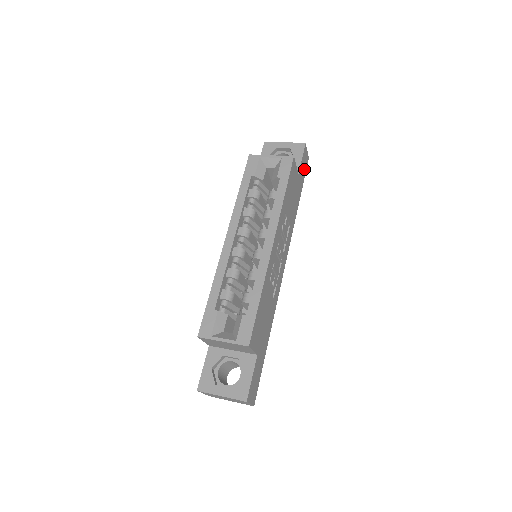
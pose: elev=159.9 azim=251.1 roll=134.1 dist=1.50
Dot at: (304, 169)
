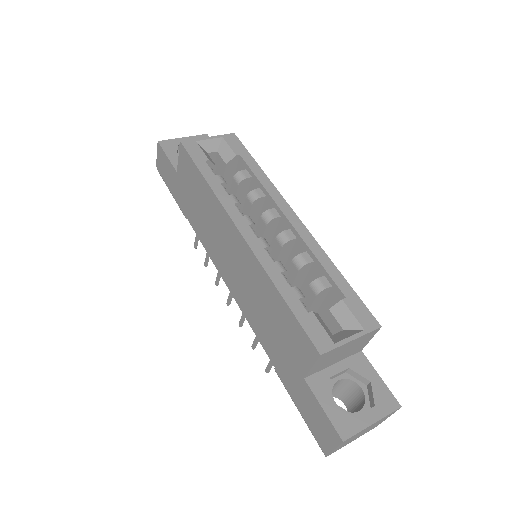
Dot at: occluded
